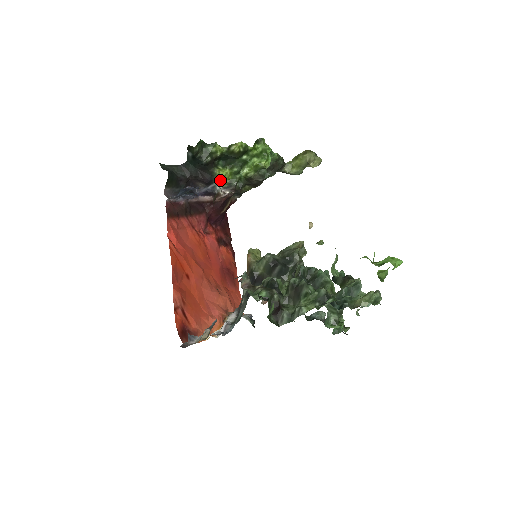
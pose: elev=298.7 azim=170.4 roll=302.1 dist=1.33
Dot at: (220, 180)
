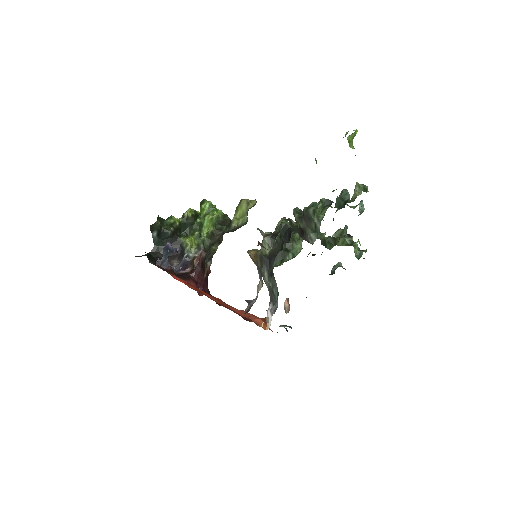
Dot at: (189, 245)
